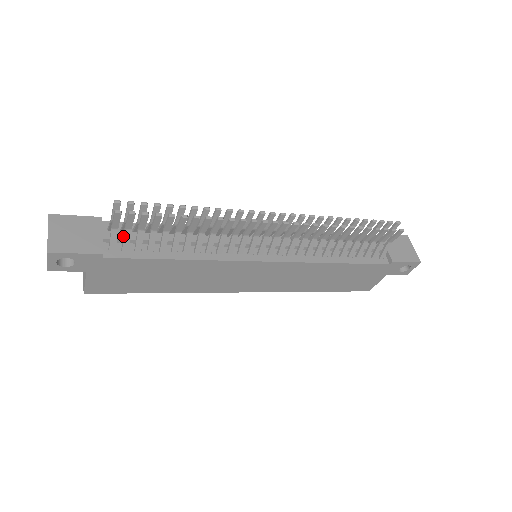
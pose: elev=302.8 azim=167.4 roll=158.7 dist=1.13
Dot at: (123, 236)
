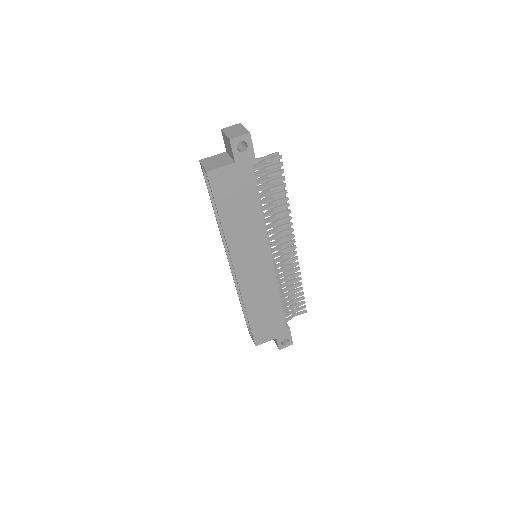
Dot at: (260, 169)
